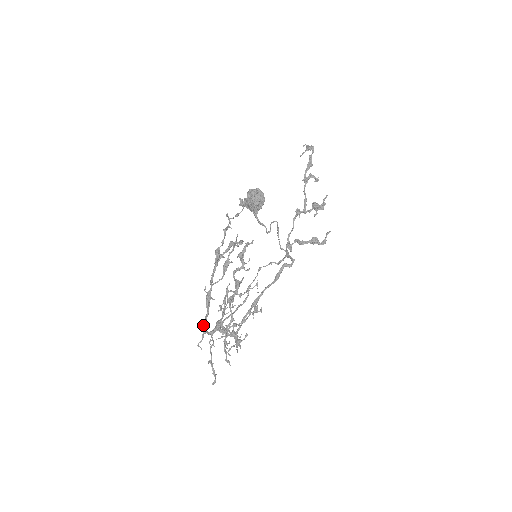
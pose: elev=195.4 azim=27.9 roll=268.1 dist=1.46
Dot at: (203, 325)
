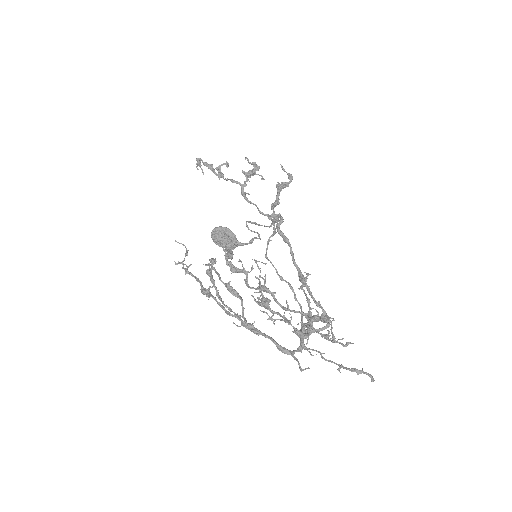
Dot at: (282, 351)
